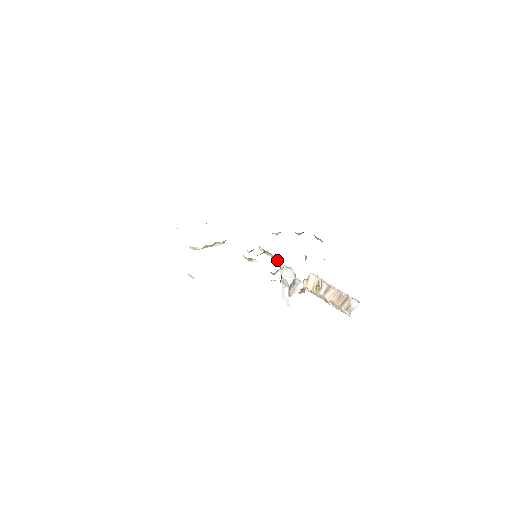
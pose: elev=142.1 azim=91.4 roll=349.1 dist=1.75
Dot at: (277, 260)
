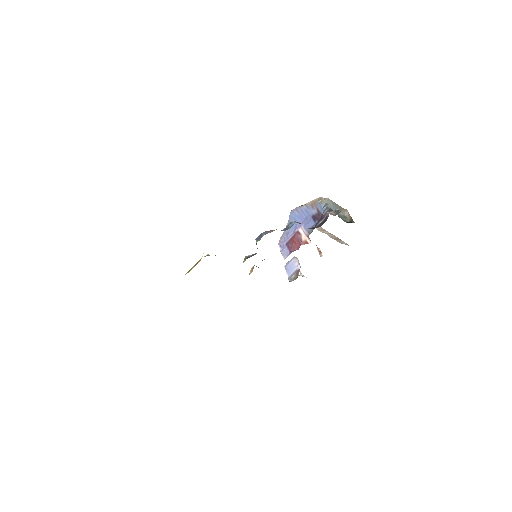
Dot at: occluded
